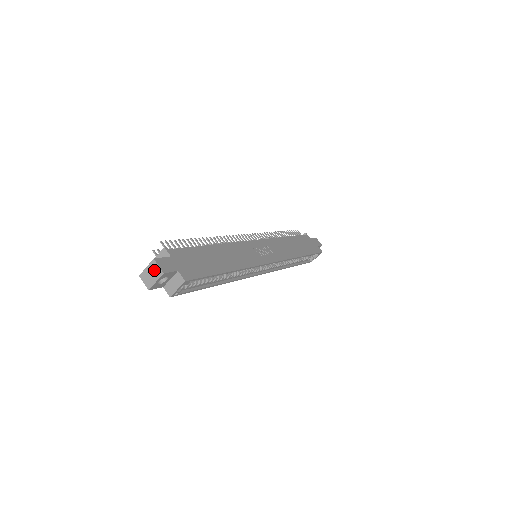
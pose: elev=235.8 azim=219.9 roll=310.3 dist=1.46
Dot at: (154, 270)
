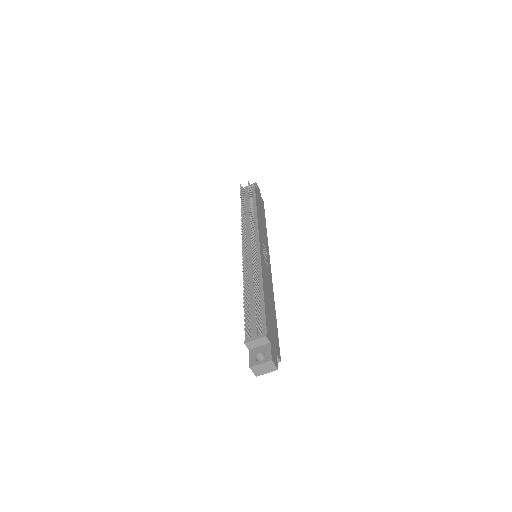
Dot at: (269, 367)
